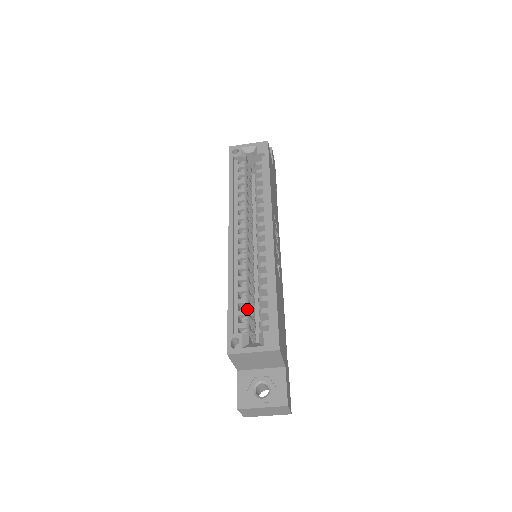
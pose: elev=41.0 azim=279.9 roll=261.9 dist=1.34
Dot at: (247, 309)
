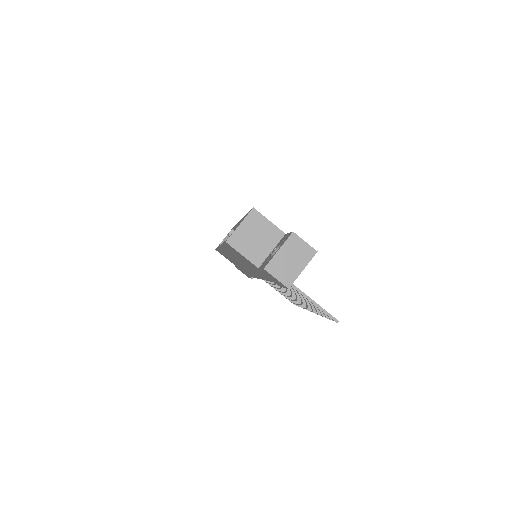
Dot at: occluded
